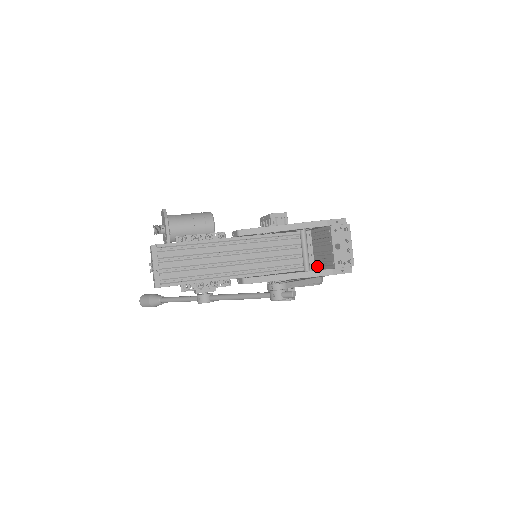
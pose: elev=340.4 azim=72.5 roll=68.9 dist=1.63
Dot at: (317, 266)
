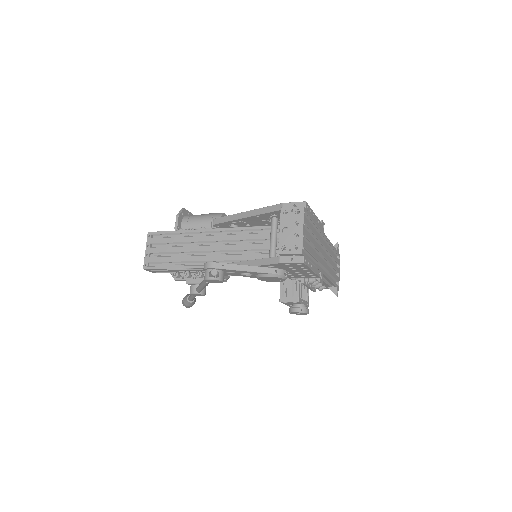
Dot at: occluded
